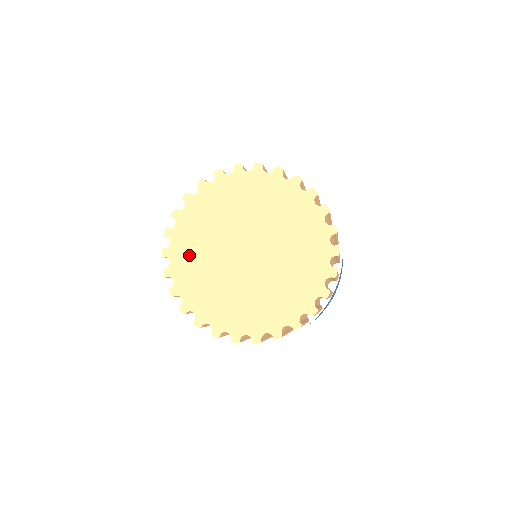
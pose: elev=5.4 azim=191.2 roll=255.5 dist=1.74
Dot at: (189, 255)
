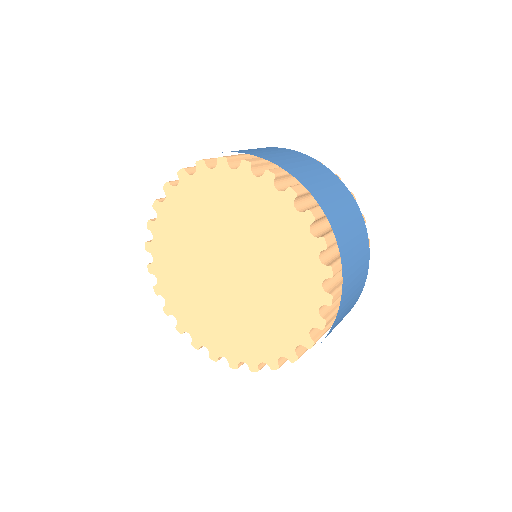
Dot at: (172, 241)
